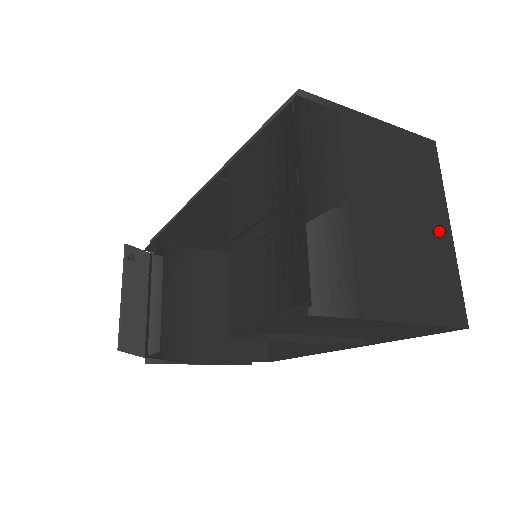
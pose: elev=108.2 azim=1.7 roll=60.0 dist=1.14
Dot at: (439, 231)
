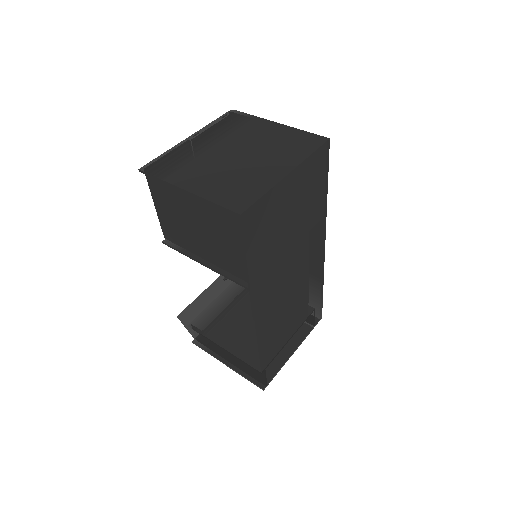
Dot at: (274, 171)
